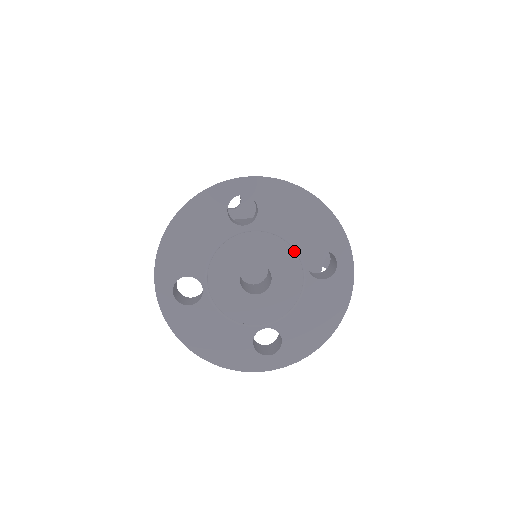
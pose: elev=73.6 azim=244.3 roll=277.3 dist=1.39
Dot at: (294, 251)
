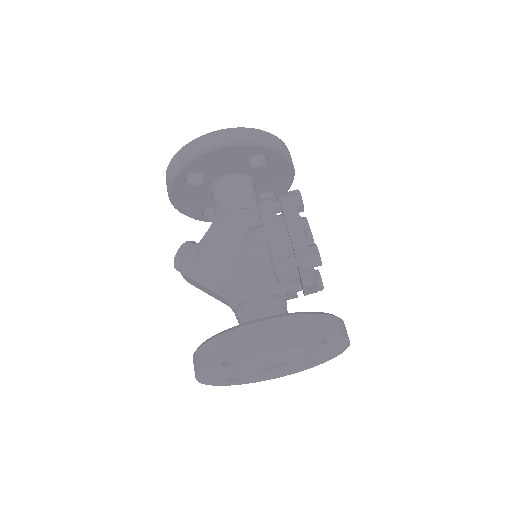
Dot at: (288, 355)
